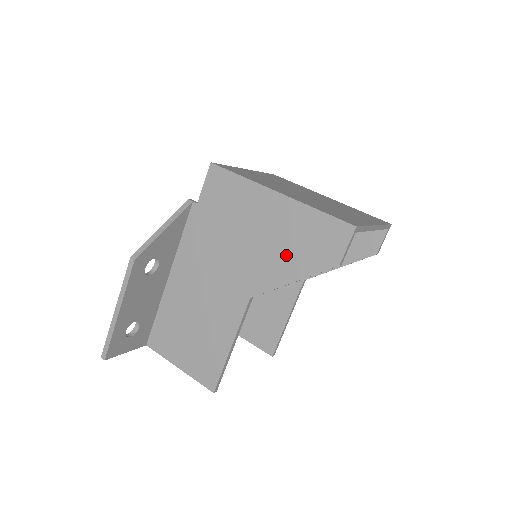
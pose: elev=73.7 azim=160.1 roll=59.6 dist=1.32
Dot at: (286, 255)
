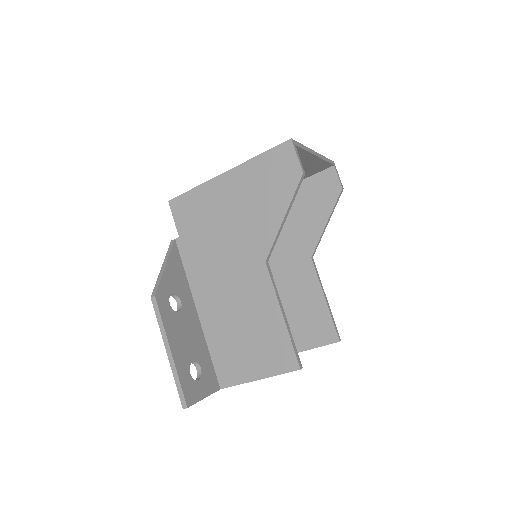
Dot at: (264, 205)
